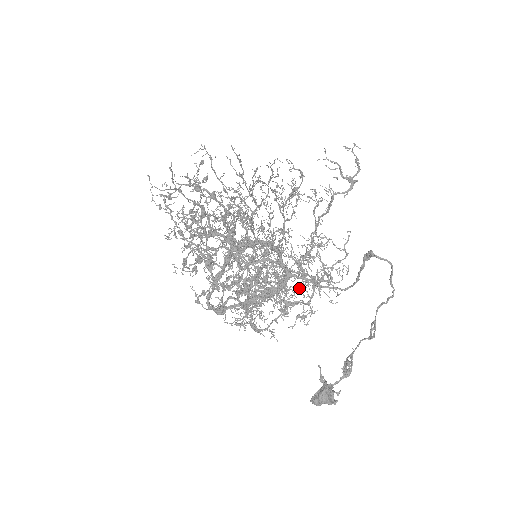
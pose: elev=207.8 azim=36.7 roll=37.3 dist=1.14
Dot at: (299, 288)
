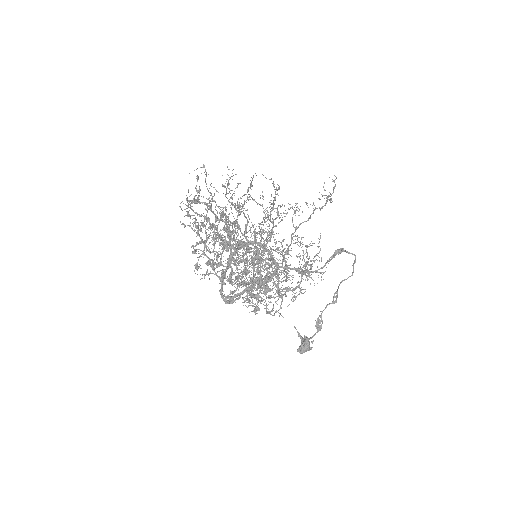
Dot at: occluded
